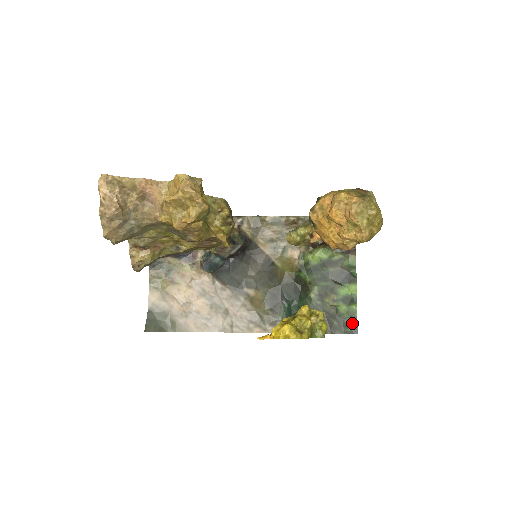
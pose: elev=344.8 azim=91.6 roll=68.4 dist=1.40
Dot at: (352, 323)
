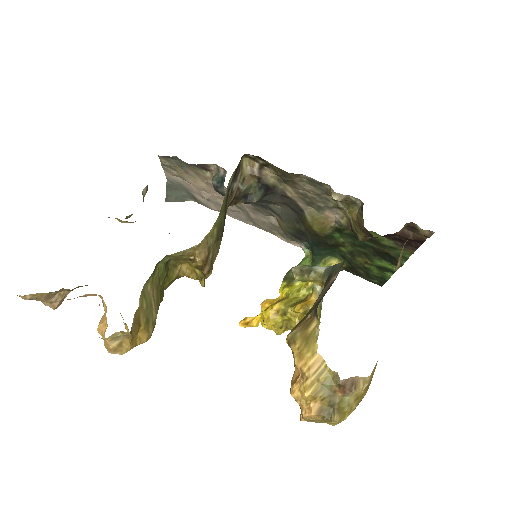
Dot at: (380, 280)
